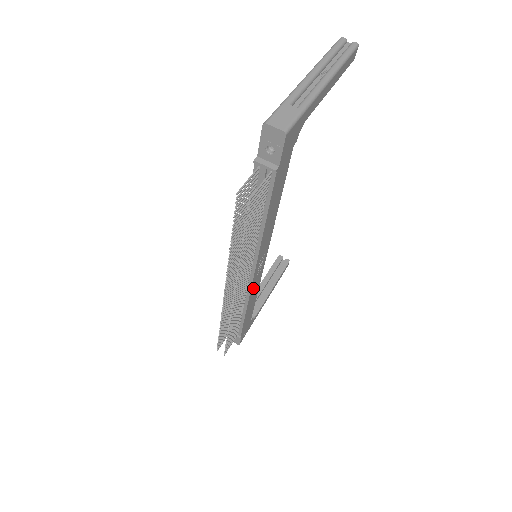
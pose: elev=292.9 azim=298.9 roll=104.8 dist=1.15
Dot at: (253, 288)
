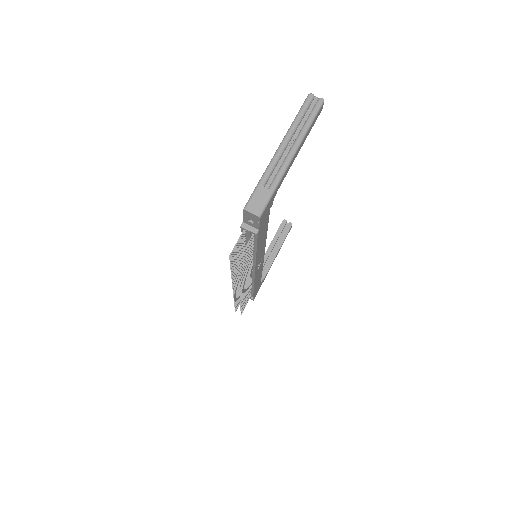
Dot at: (257, 275)
